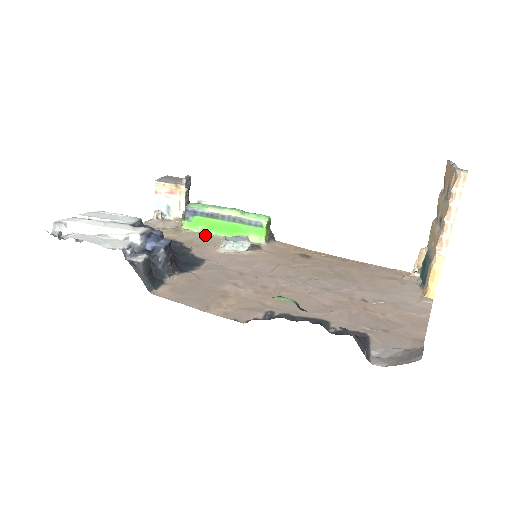
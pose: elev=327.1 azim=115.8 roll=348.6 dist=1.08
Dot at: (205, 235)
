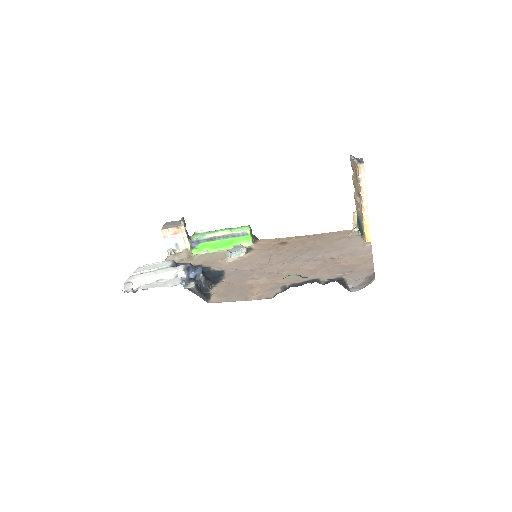
Dot at: (211, 254)
